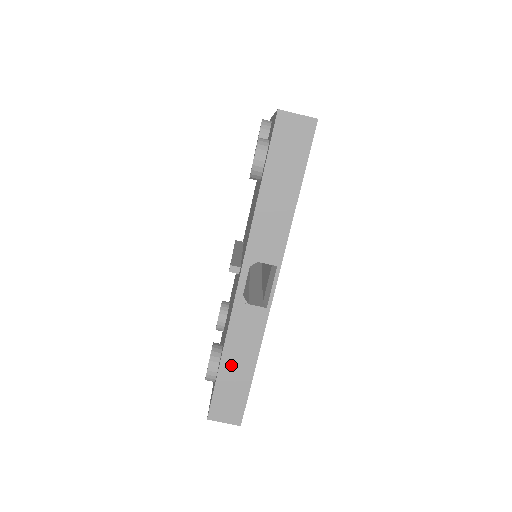
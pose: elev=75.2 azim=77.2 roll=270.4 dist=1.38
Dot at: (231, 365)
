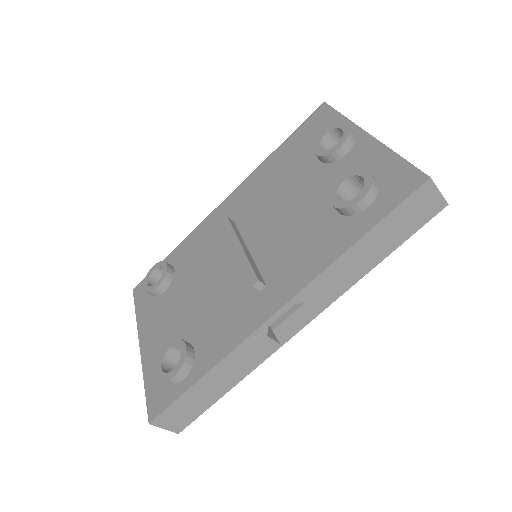
Dot at: (210, 383)
